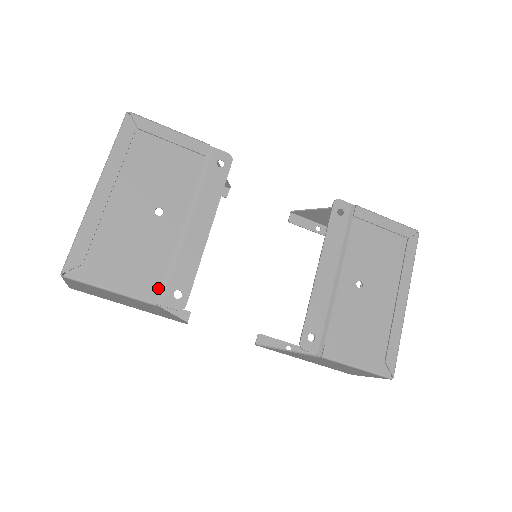
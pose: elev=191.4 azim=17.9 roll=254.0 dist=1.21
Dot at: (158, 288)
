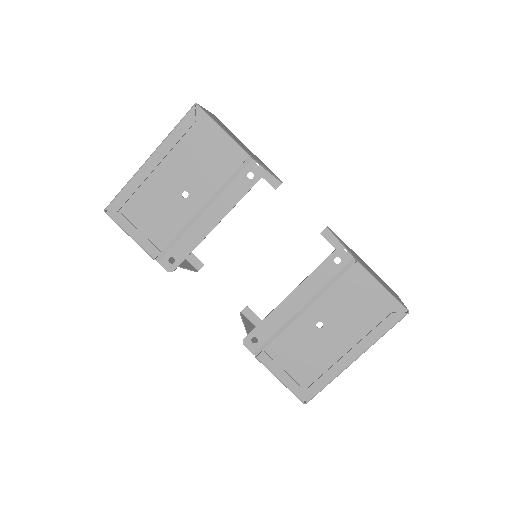
Dot at: (161, 249)
